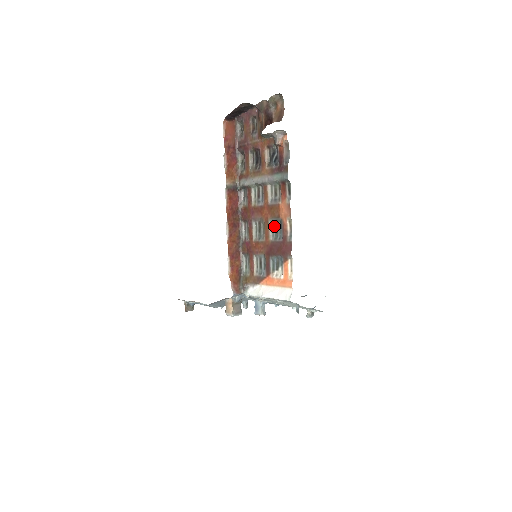
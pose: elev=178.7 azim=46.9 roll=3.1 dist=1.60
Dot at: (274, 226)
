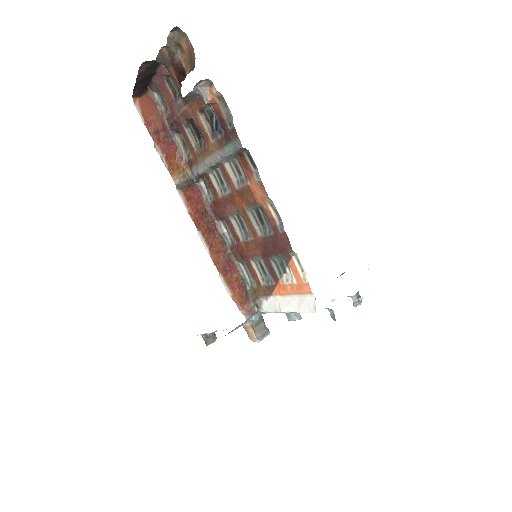
Dot at: (256, 216)
